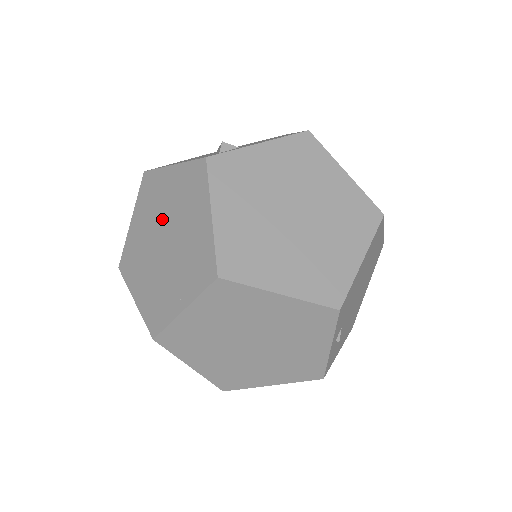
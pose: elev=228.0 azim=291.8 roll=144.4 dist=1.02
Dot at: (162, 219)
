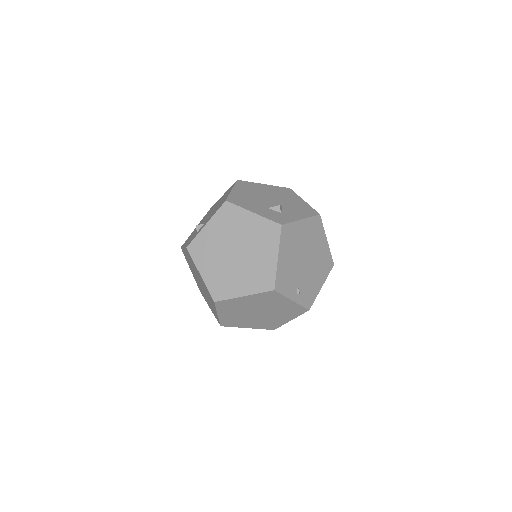
Dot at: (195, 273)
